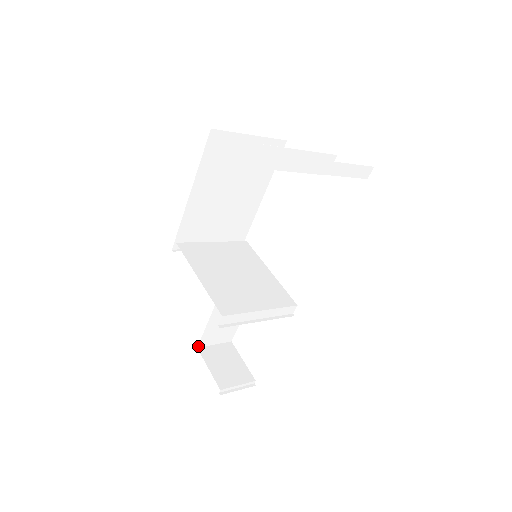
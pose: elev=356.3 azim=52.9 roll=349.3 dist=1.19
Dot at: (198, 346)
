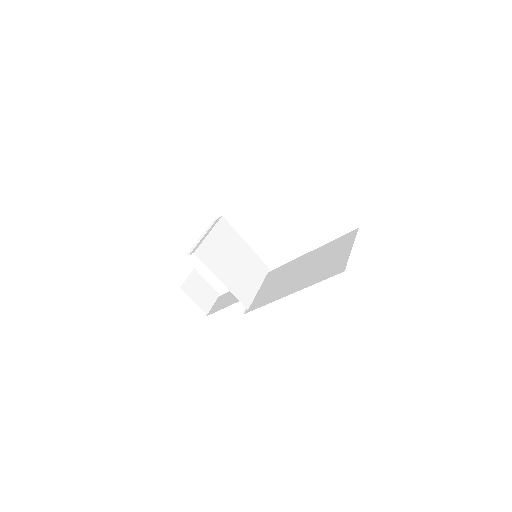
Dot at: (181, 286)
